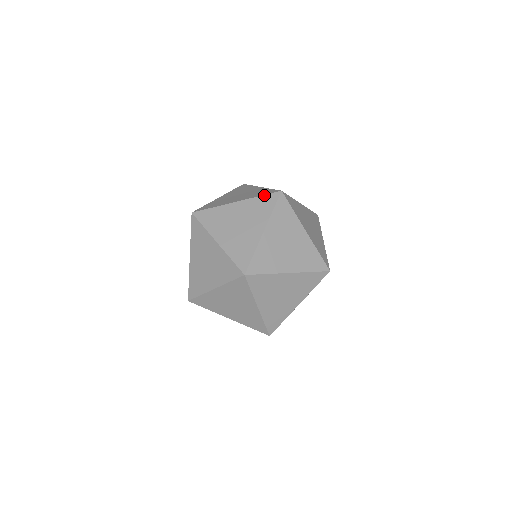
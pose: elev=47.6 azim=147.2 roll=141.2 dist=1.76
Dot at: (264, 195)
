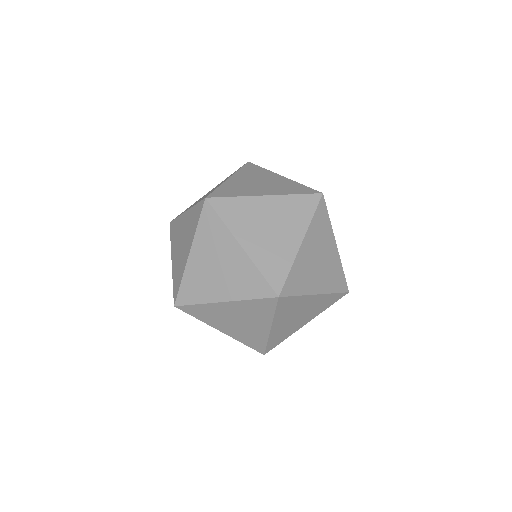
Dot at: (302, 194)
